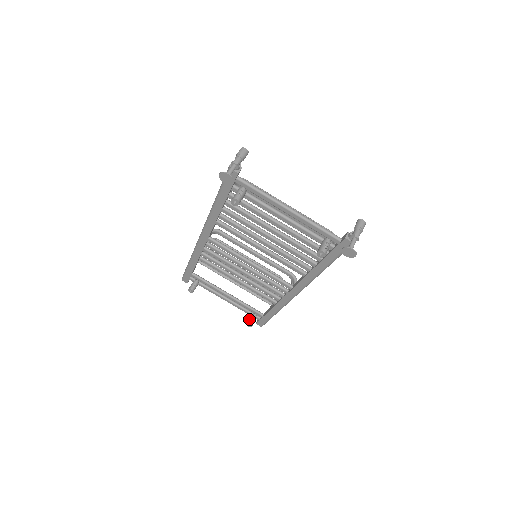
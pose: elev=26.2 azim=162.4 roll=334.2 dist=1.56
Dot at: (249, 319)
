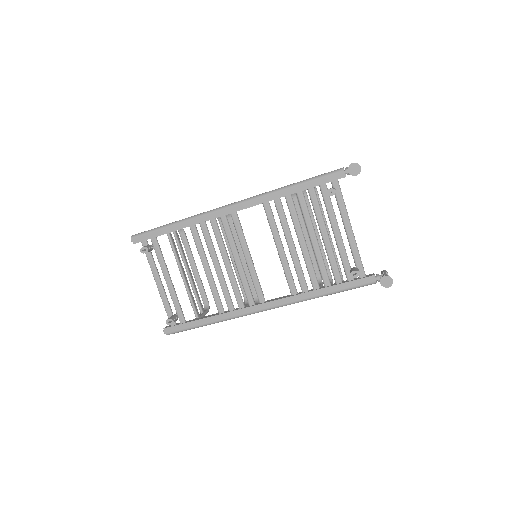
Dot at: (172, 316)
